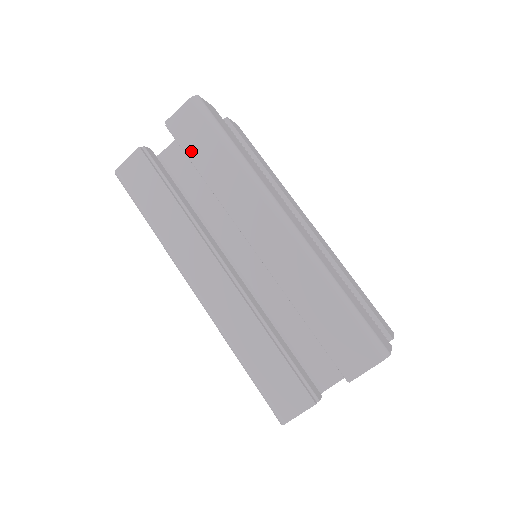
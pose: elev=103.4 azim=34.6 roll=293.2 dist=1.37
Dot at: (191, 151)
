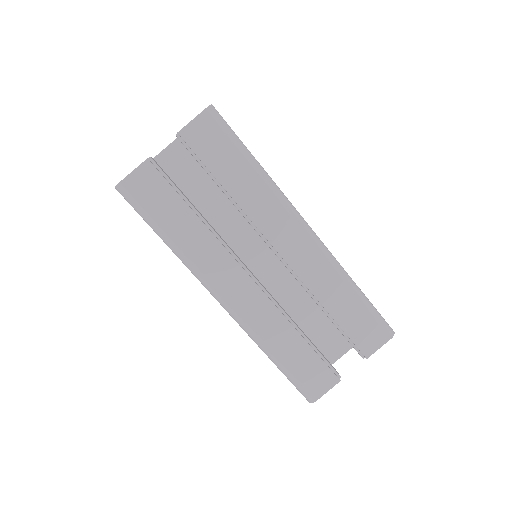
Dot at: (211, 165)
